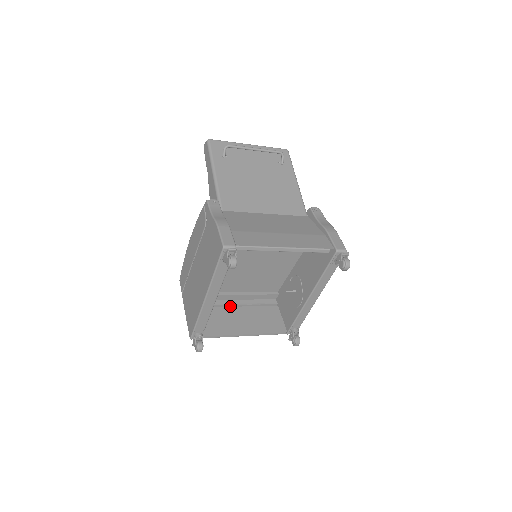
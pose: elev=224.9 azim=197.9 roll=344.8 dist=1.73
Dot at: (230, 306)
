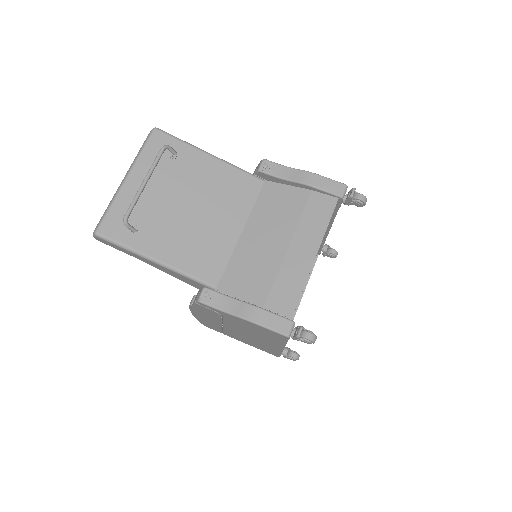
Dot at: occluded
